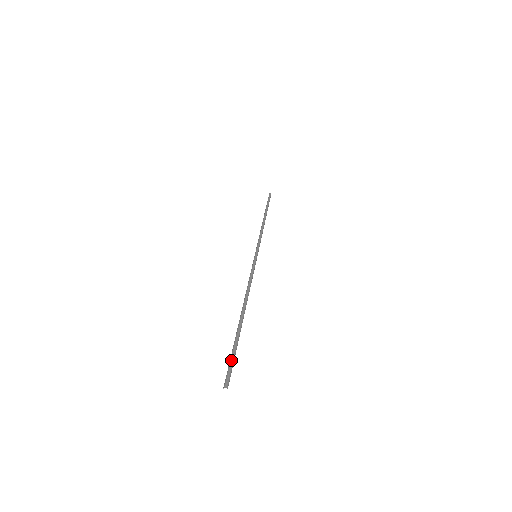
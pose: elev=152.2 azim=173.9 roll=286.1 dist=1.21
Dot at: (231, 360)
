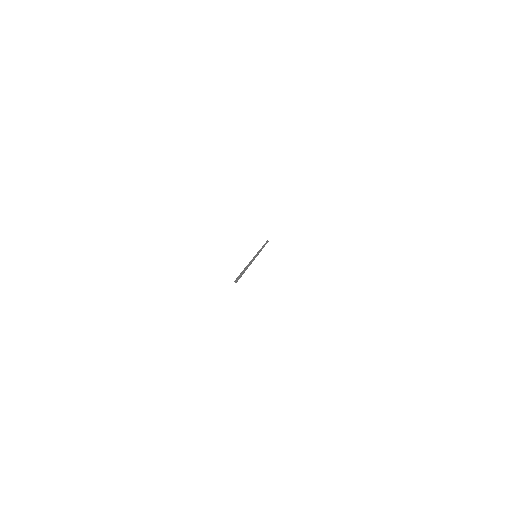
Dot at: occluded
